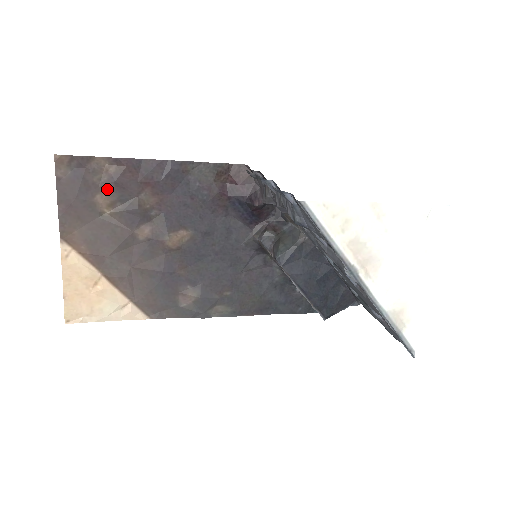
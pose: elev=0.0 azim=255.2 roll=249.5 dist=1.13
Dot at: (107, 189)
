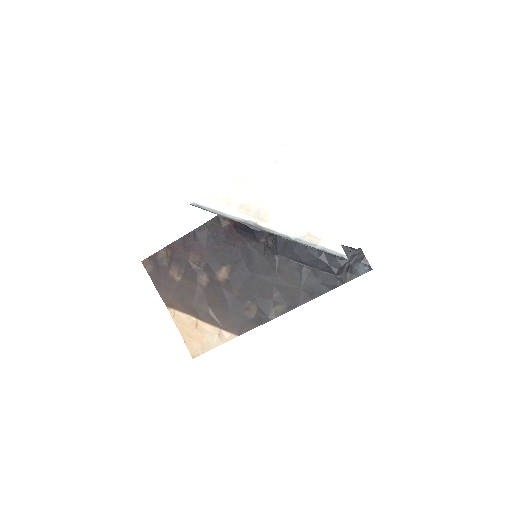
Dot at: (172, 265)
